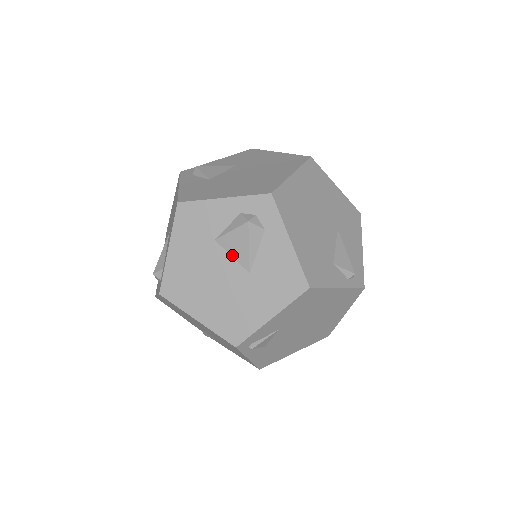
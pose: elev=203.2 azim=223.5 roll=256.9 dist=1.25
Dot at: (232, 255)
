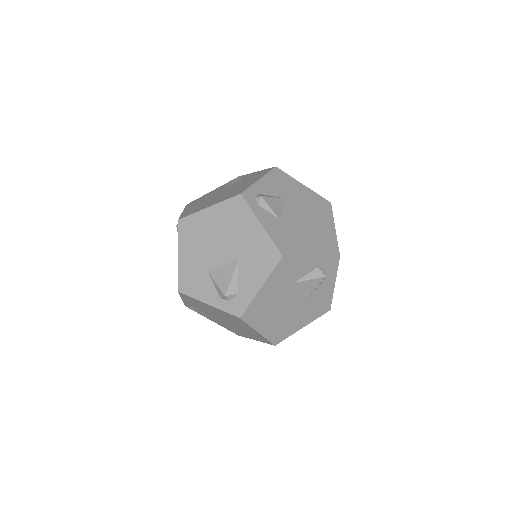
Dot at: (300, 292)
